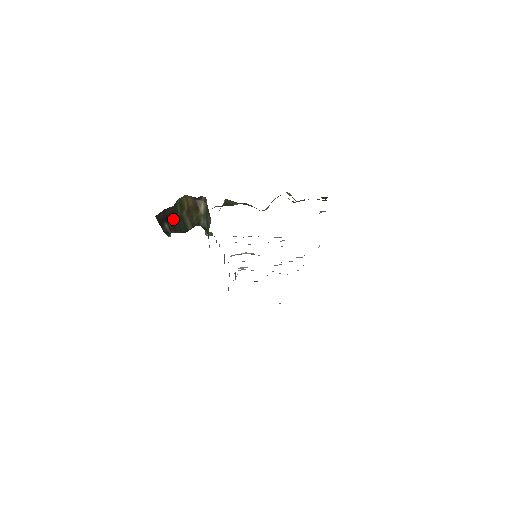
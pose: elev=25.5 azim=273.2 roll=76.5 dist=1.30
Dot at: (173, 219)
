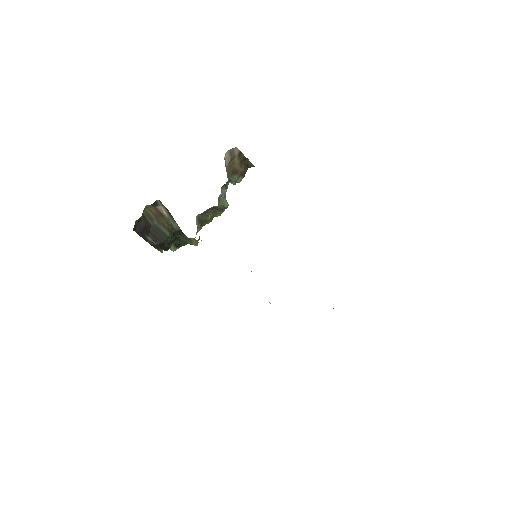
Dot at: (151, 231)
